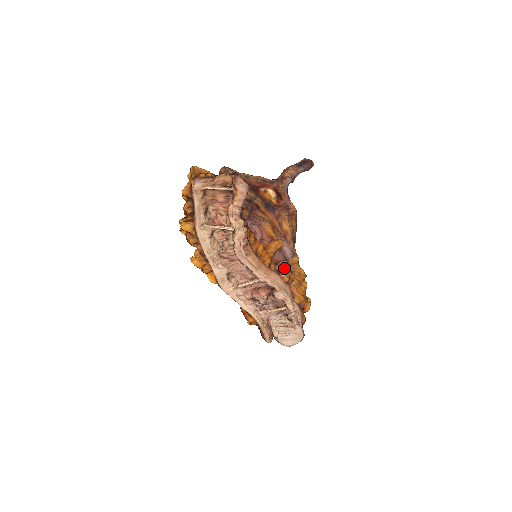
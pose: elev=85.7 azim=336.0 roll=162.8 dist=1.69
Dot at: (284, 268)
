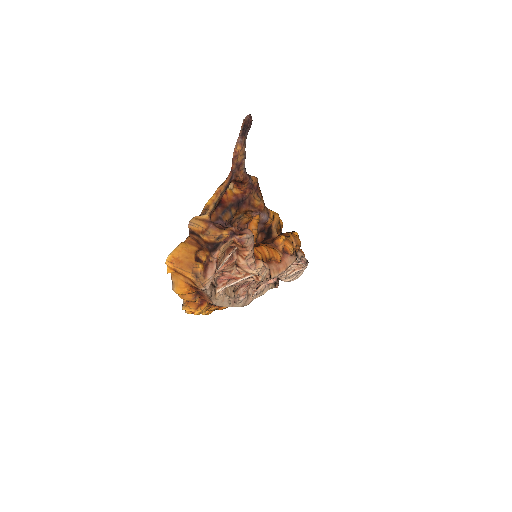
Dot at: (289, 246)
